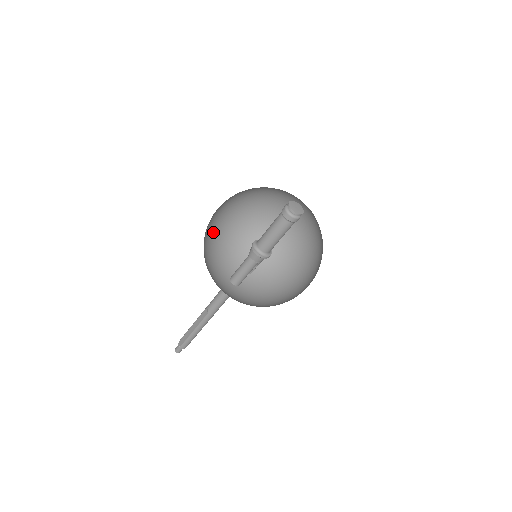
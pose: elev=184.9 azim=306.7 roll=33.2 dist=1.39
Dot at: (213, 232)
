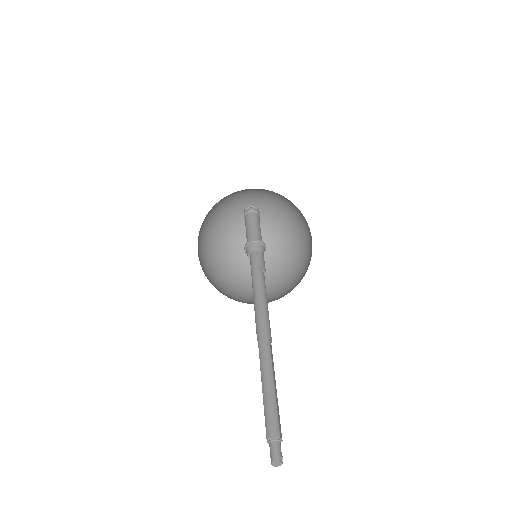
Dot at: (241, 300)
